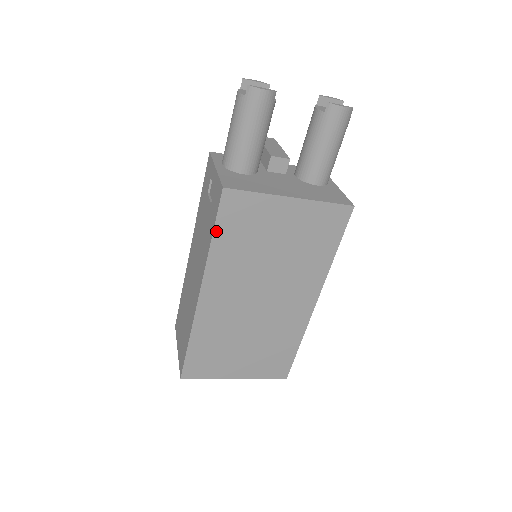
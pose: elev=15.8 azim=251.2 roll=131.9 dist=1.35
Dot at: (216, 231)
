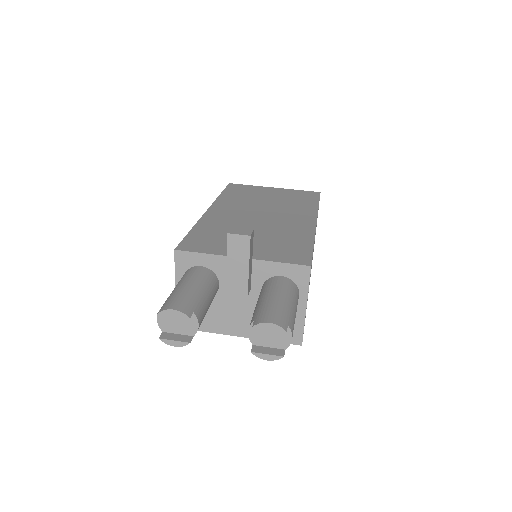
Dot at: occluded
